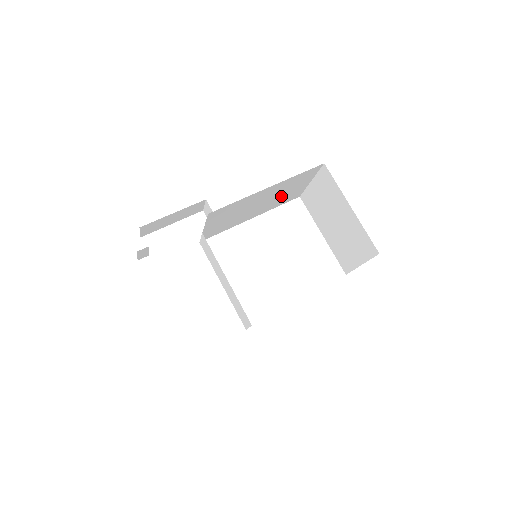
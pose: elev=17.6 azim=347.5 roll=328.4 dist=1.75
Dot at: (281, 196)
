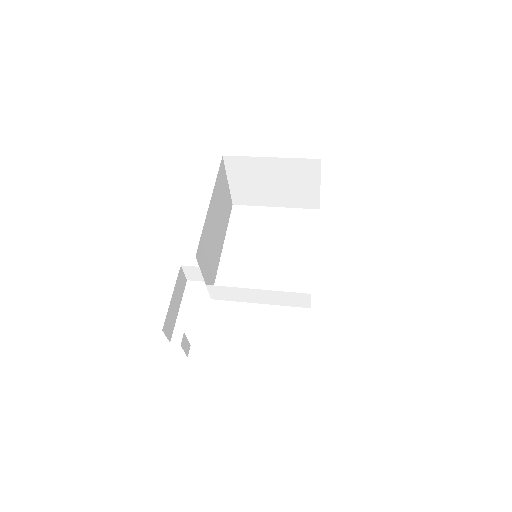
Dot at: (222, 210)
